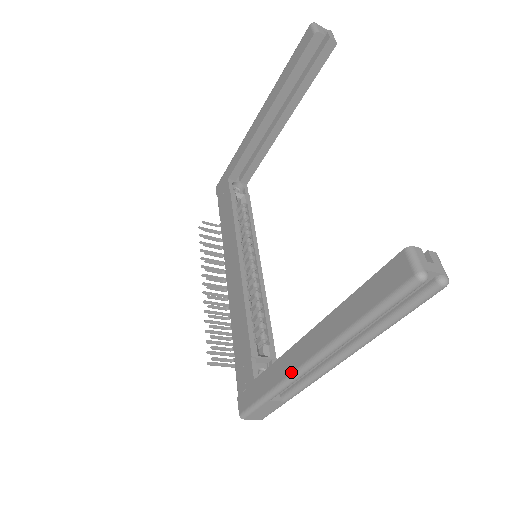
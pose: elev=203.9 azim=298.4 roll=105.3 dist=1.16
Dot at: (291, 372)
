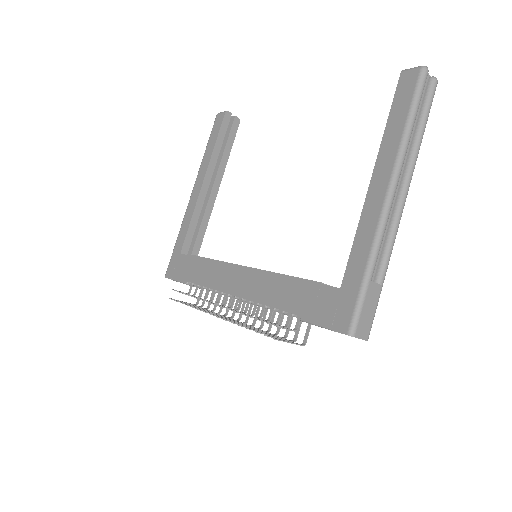
Dot at: (377, 222)
